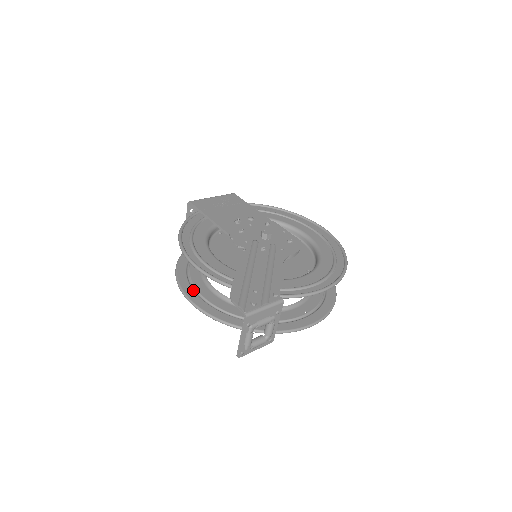
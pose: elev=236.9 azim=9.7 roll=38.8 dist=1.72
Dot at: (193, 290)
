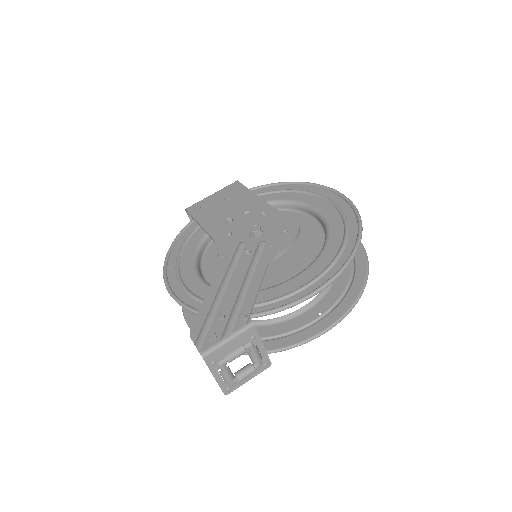
Dot at: occluded
